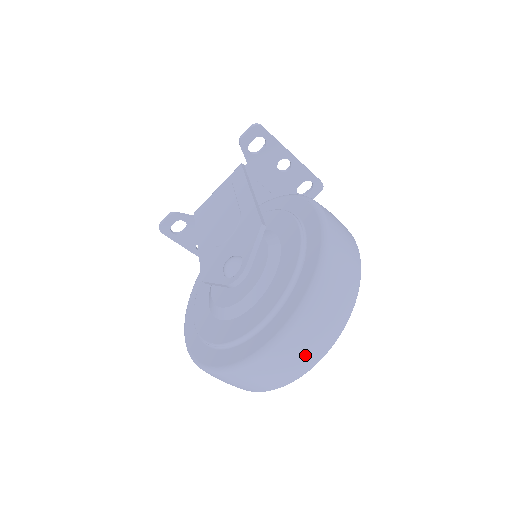
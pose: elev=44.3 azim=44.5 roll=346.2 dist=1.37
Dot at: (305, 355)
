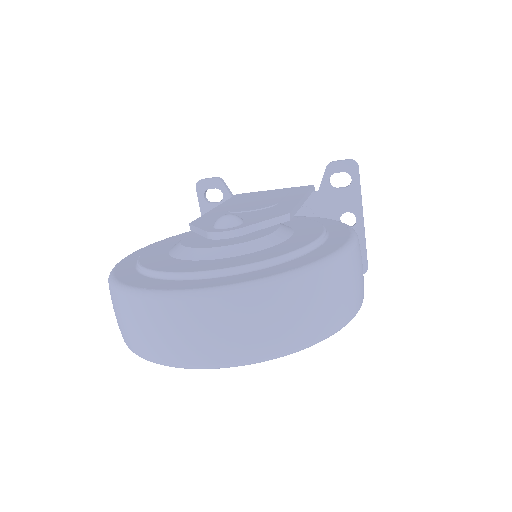
Dot at: (216, 341)
